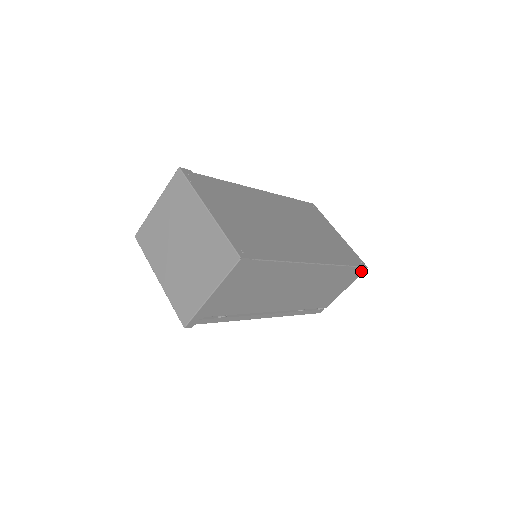
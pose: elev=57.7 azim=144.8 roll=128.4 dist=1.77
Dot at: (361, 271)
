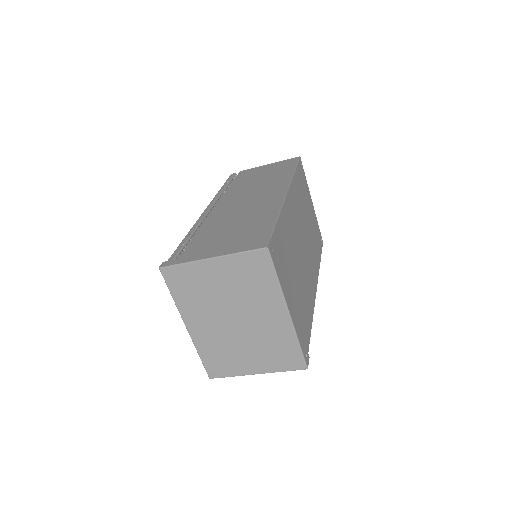
Dot at: occluded
